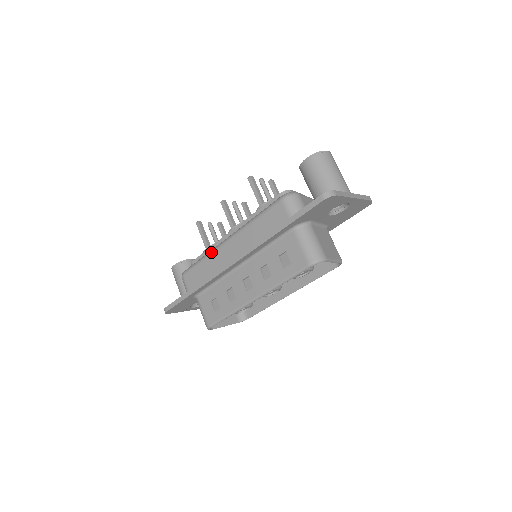
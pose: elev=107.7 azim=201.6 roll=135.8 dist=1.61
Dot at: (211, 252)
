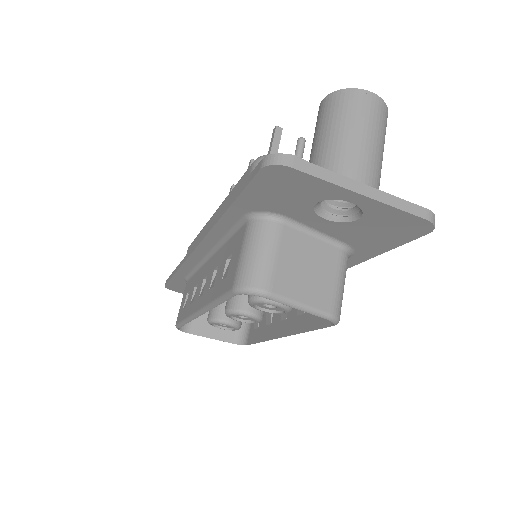
Dot at: (204, 226)
